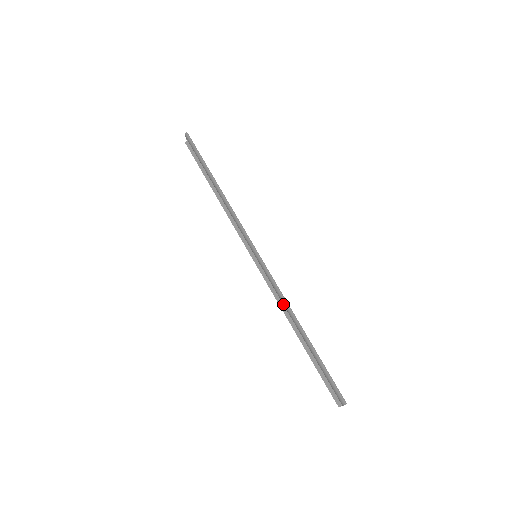
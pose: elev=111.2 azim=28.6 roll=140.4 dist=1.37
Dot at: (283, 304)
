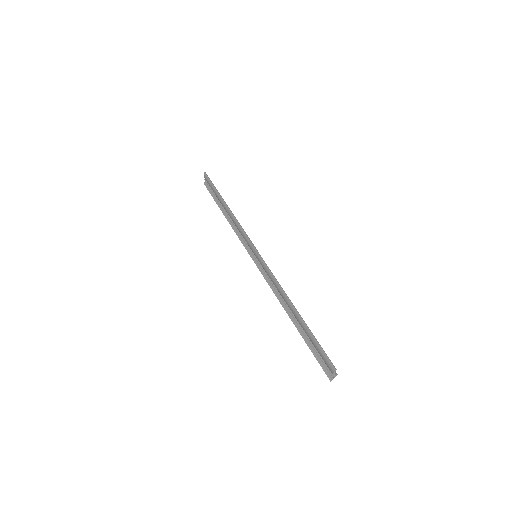
Dot at: (278, 290)
